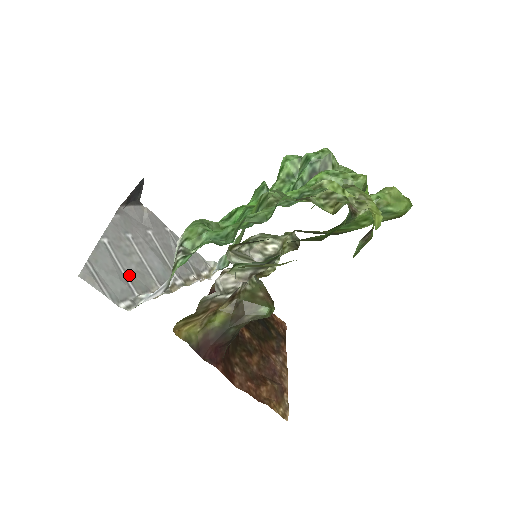
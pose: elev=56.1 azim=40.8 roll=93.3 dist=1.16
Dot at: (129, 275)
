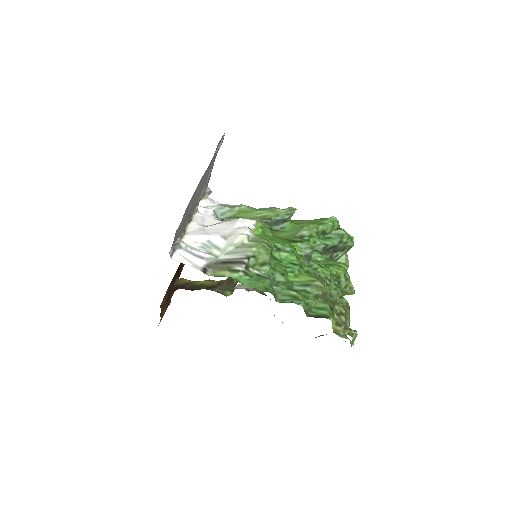
Dot at: occluded
